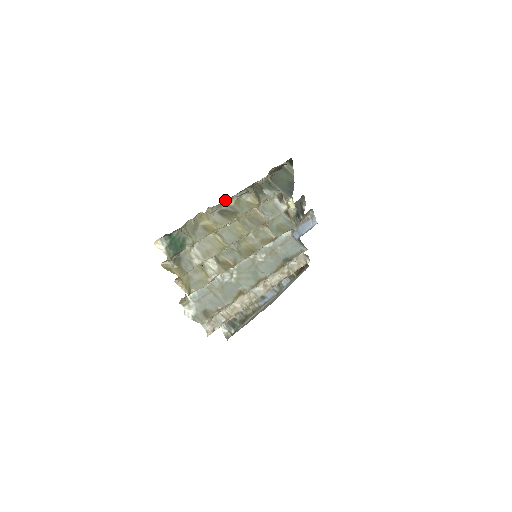
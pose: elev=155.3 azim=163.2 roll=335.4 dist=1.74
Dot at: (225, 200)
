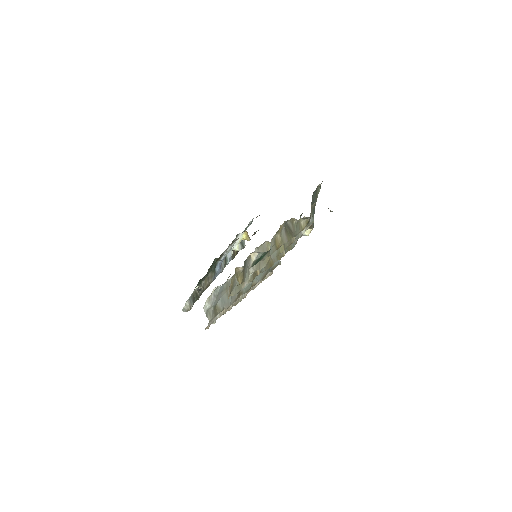
Dot at: occluded
